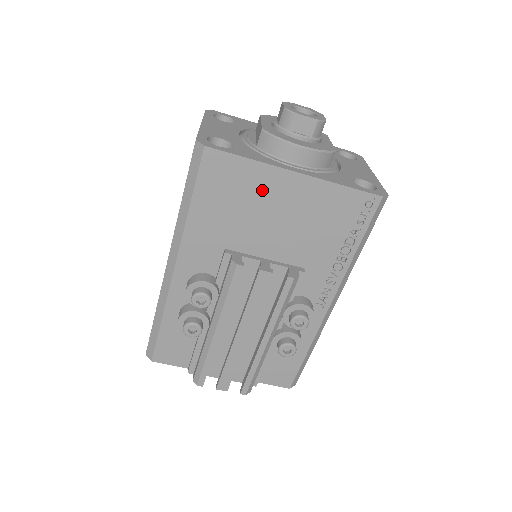
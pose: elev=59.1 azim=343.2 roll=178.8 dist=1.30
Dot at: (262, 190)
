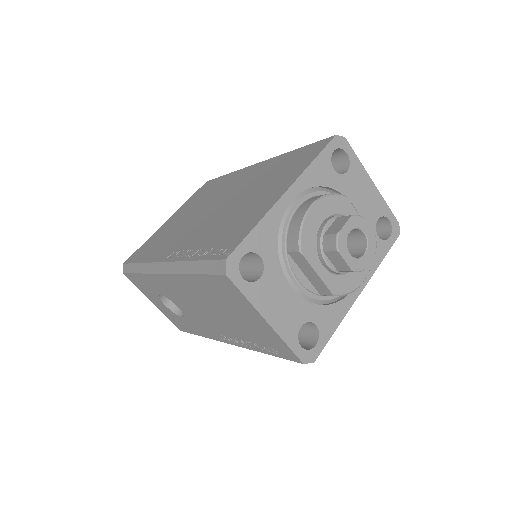
Dot at: occluded
